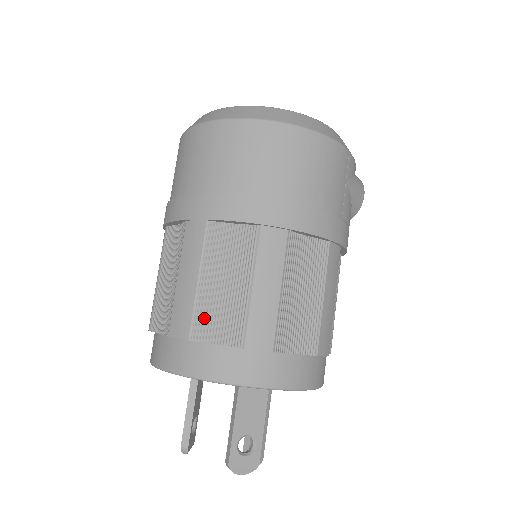
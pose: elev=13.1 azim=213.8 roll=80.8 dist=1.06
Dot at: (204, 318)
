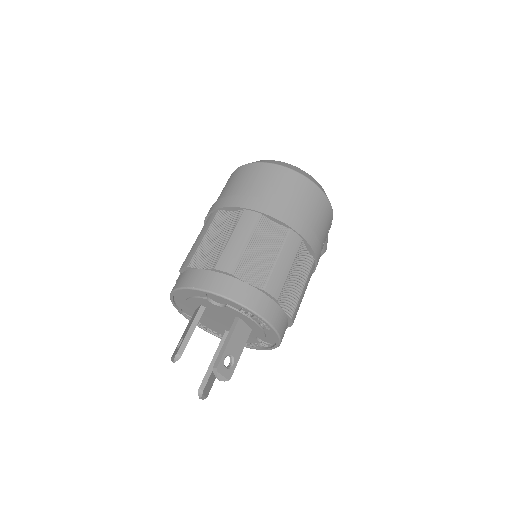
Dot at: (244, 265)
